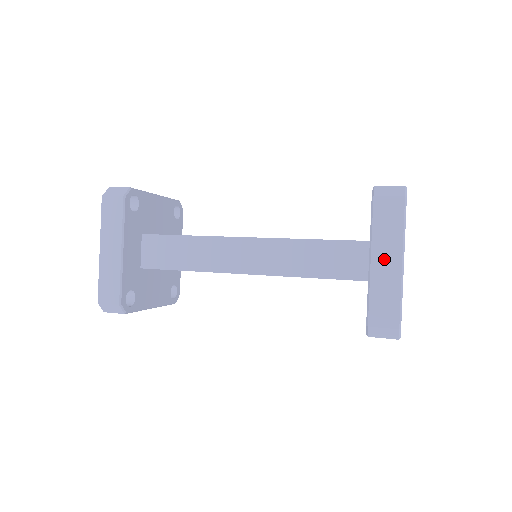
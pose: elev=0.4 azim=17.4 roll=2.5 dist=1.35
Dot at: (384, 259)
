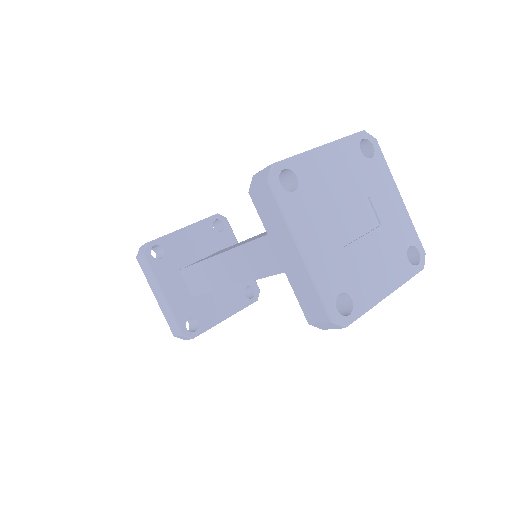
Dot at: (286, 253)
